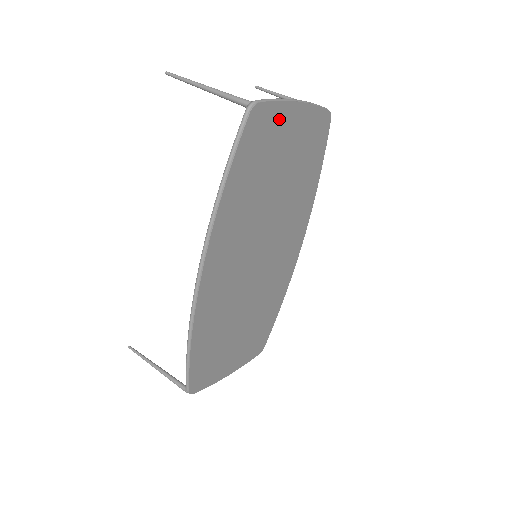
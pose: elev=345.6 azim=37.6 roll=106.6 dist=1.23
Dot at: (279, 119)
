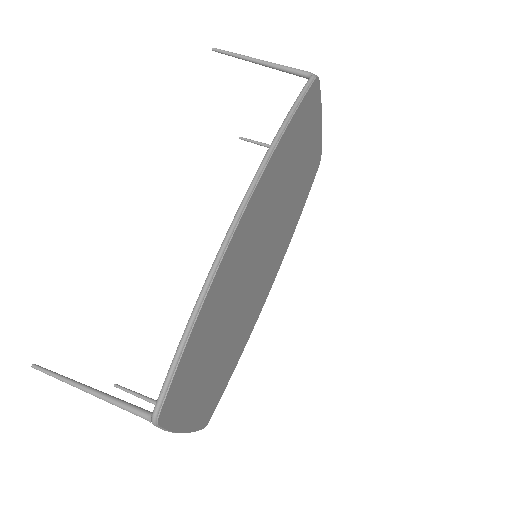
Dot at: (315, 115)
